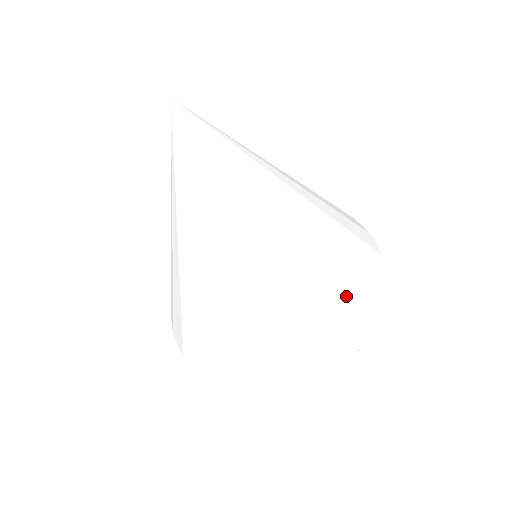
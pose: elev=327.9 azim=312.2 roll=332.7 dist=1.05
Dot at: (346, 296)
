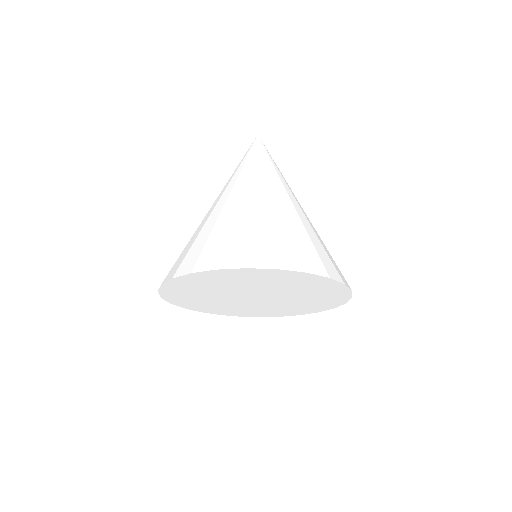
Dot at: occluded
